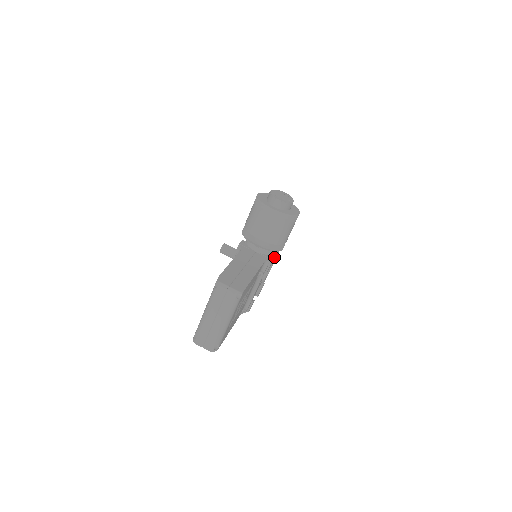
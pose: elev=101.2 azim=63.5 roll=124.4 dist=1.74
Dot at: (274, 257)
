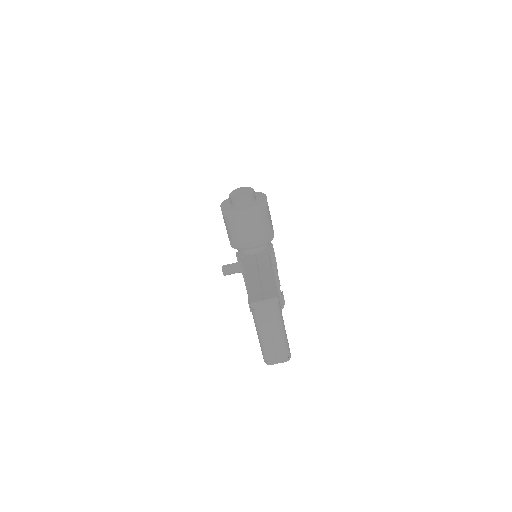
Dot at: (272, 246)
